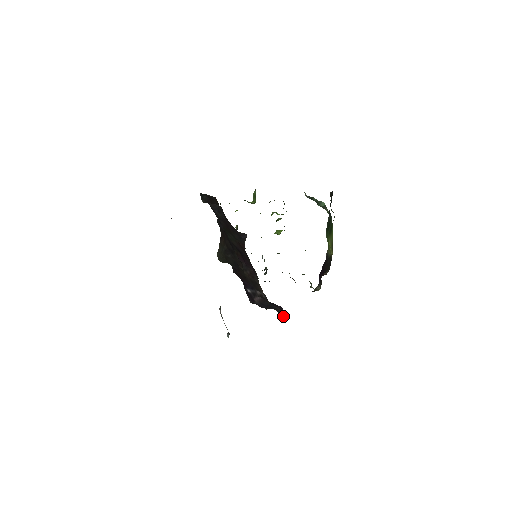
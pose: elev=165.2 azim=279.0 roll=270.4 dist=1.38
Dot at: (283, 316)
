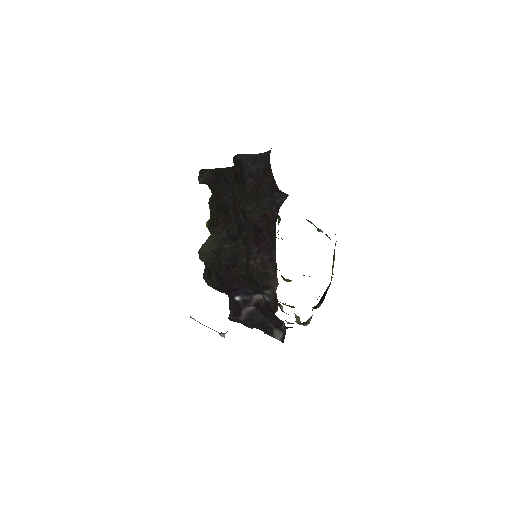
Dot at: (284, 332)
